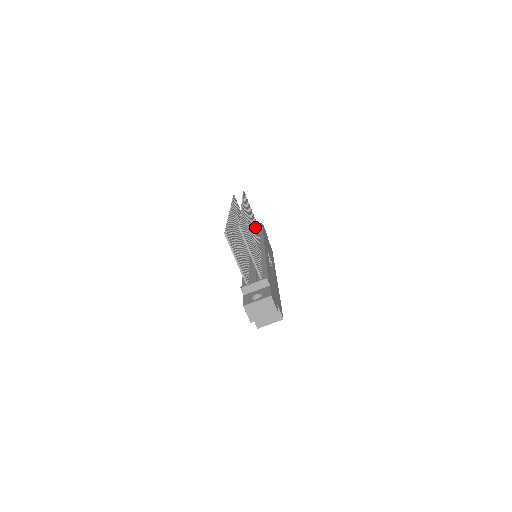
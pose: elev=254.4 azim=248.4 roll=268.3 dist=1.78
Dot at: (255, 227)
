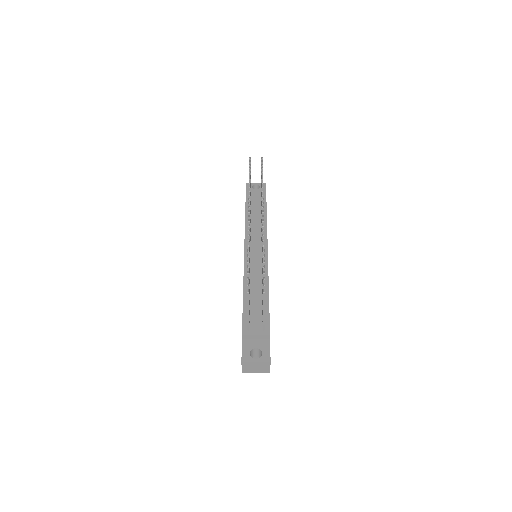
Dot at: occluded
